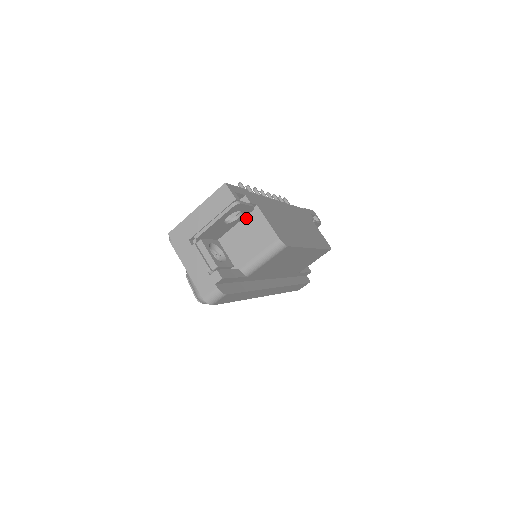
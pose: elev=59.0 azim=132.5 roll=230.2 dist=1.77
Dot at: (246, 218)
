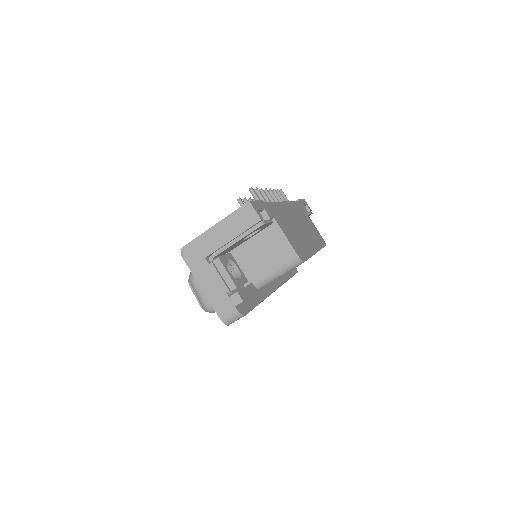
Dot at: (261, 231)
